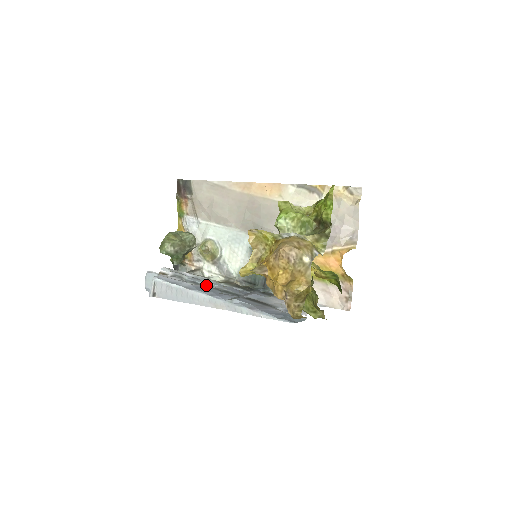
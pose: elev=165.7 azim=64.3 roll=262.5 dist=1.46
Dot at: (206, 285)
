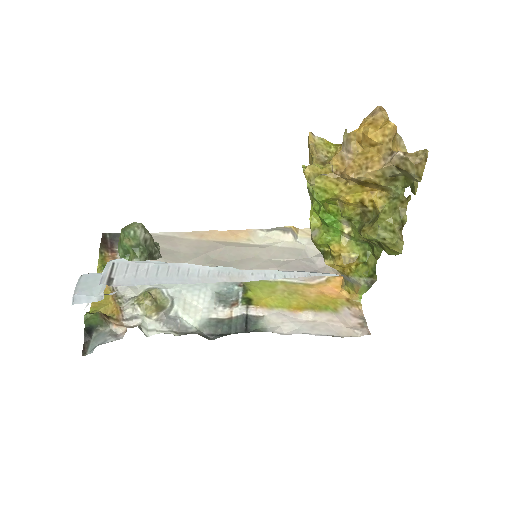
Dot at: occluded
